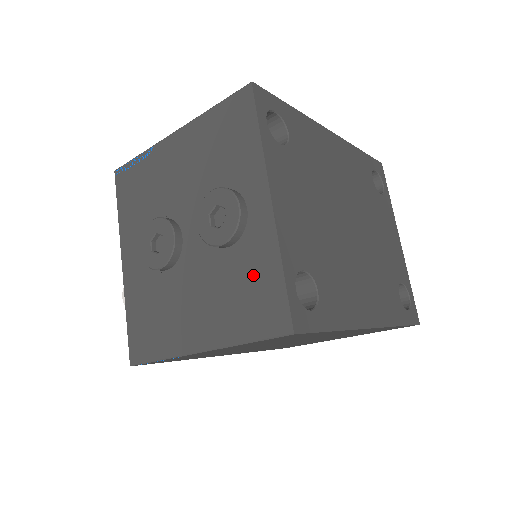
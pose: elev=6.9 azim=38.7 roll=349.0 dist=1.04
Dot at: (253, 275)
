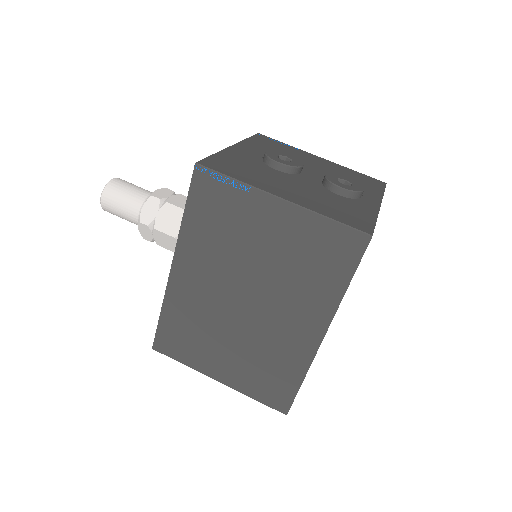
Dot at: (352, 209)
